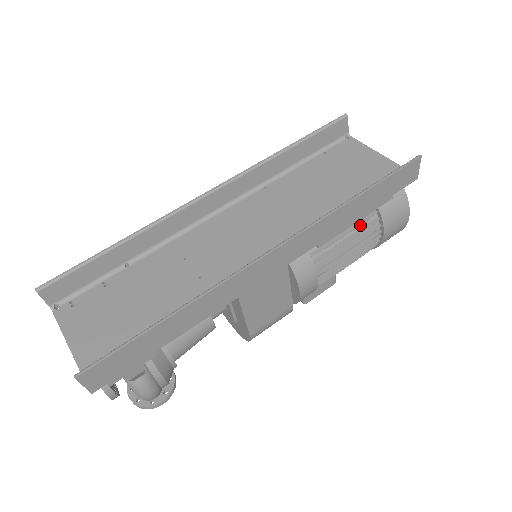
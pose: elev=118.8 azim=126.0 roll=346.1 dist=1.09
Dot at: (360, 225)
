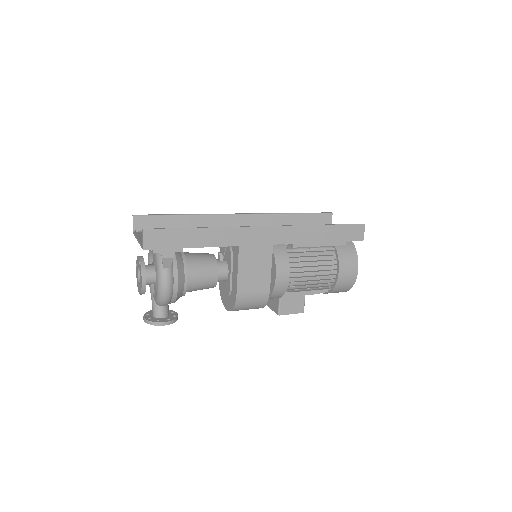
Dot at: (323, 256)
